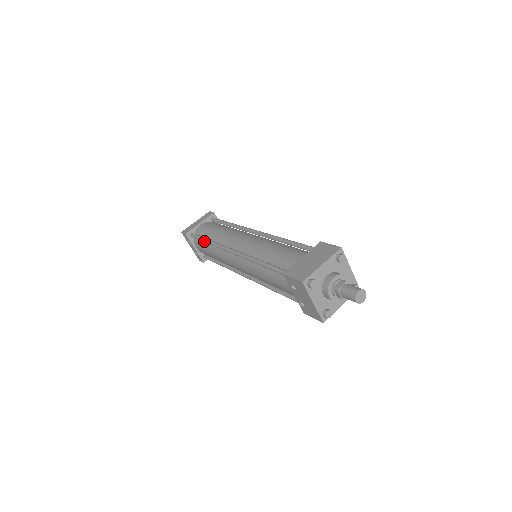
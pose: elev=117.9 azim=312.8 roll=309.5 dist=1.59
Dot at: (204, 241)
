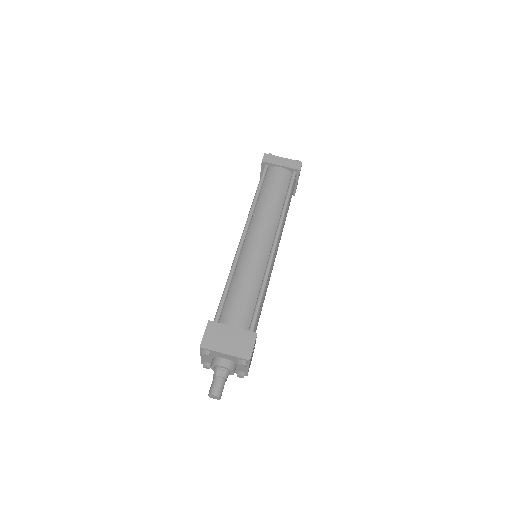
Dot at: (256, 190)
